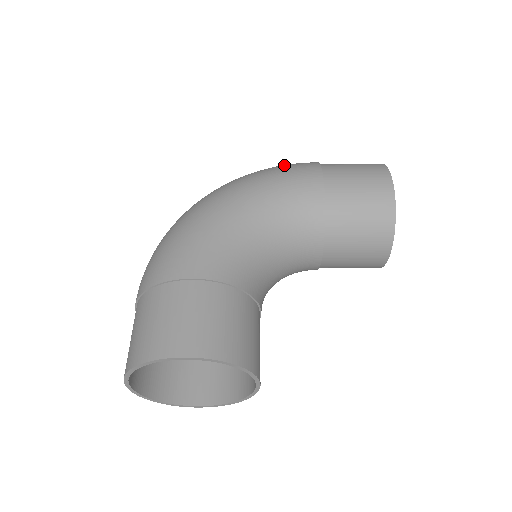
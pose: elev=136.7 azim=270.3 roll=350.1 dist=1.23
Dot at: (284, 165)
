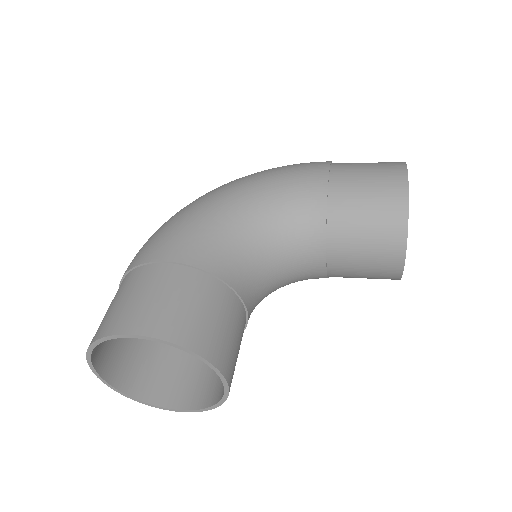
Dot at: (294, 164)
